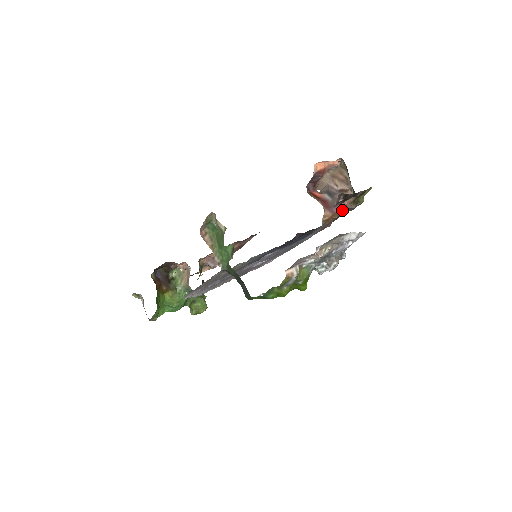
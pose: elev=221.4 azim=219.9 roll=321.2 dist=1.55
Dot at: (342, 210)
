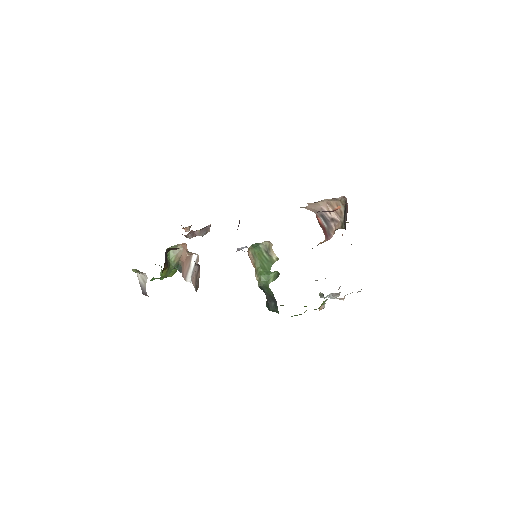
Dot at: occluded
